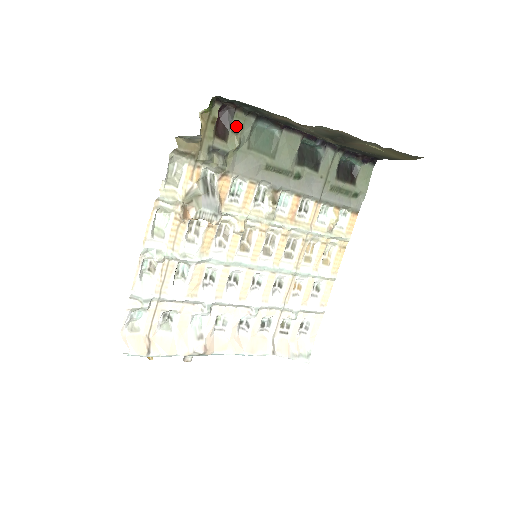
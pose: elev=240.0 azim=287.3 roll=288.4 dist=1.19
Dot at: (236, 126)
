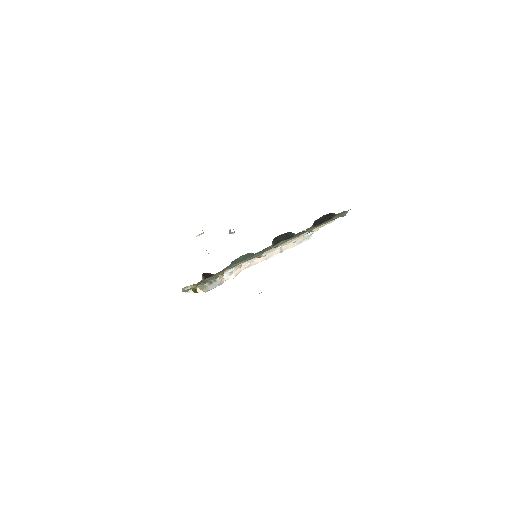
Dot at: occluded
